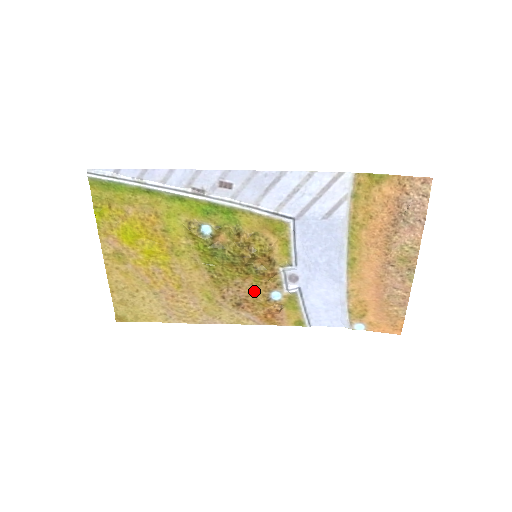
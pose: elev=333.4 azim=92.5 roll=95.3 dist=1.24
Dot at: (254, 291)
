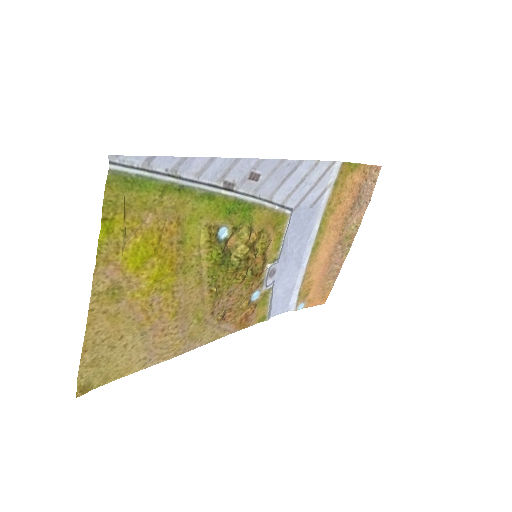
Dot at: (241, 296)
